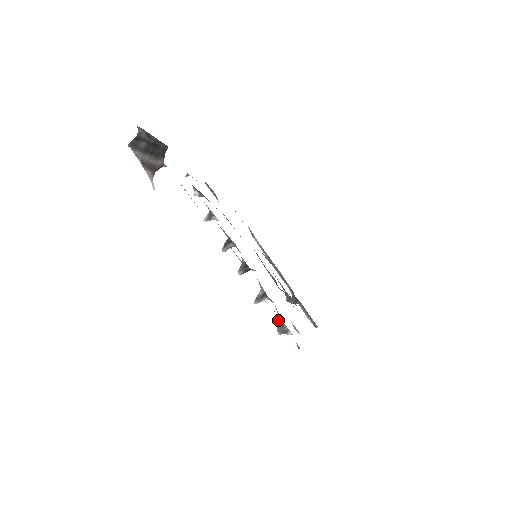
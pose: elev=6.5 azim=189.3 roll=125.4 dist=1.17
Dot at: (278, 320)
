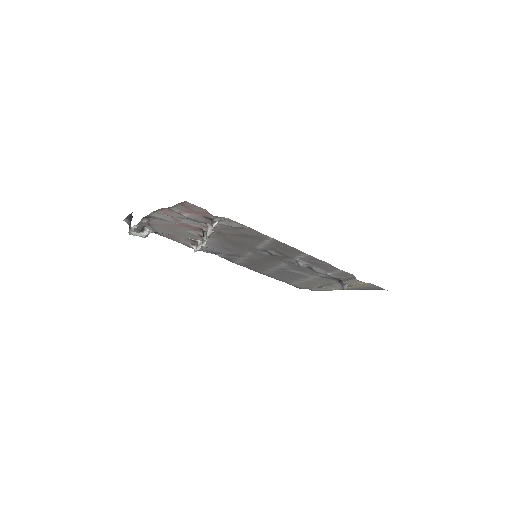
Dot at: (211, 224)
